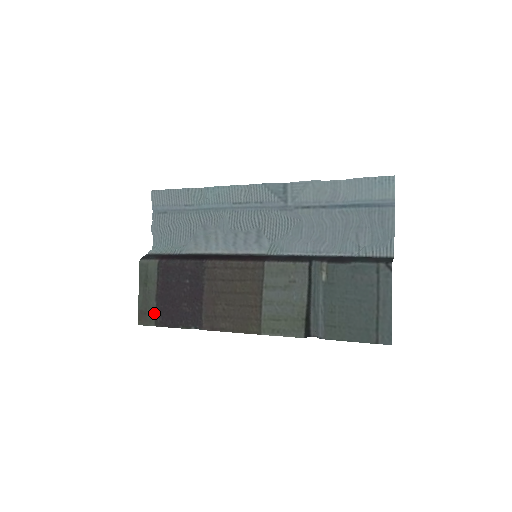
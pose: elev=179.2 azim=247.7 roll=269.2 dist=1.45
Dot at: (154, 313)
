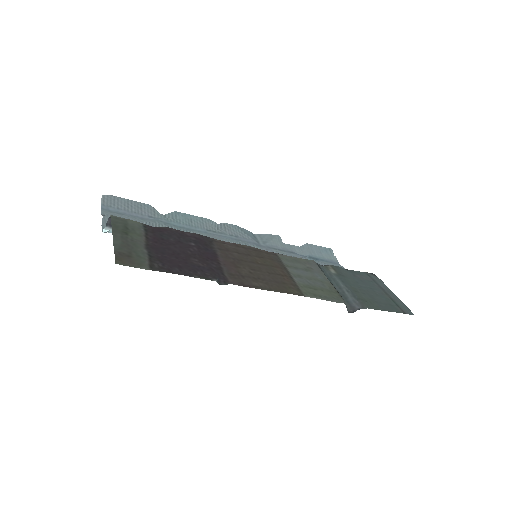
Dot at: (146, 258)
